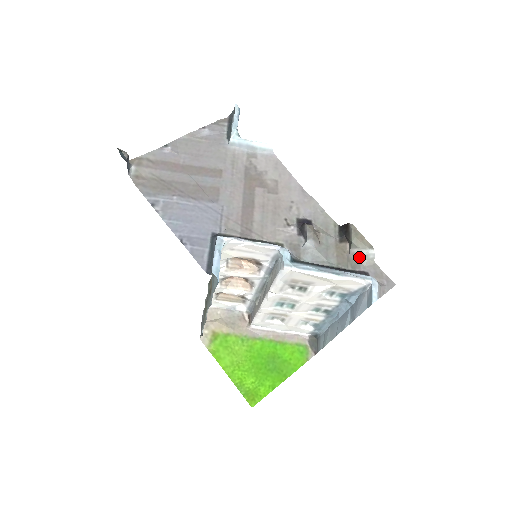
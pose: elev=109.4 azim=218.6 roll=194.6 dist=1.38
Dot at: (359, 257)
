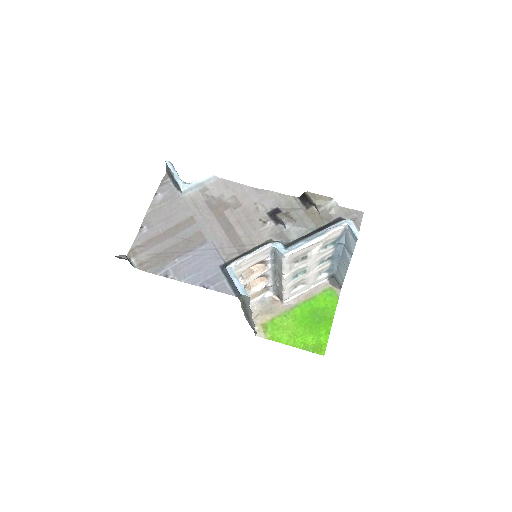
Dot at: (327, 211)
